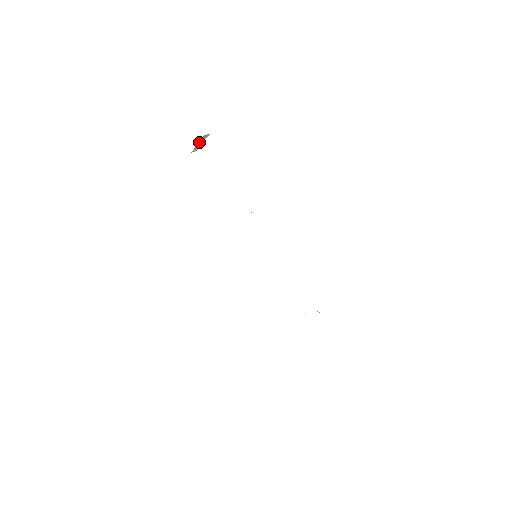
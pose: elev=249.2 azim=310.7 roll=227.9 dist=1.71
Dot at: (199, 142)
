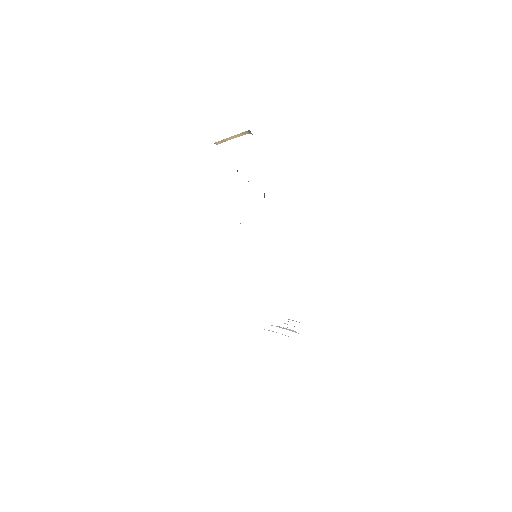
Dot at: (233, 136)
